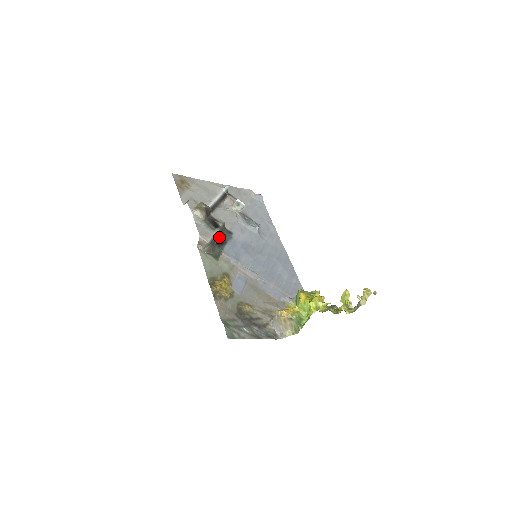
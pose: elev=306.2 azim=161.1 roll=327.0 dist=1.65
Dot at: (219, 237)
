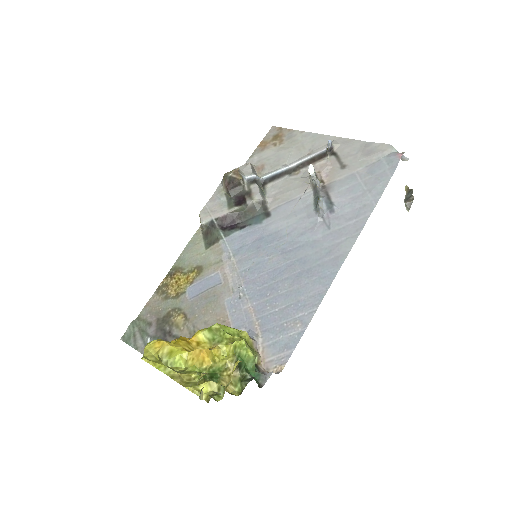
Dot at: (236, 218)
